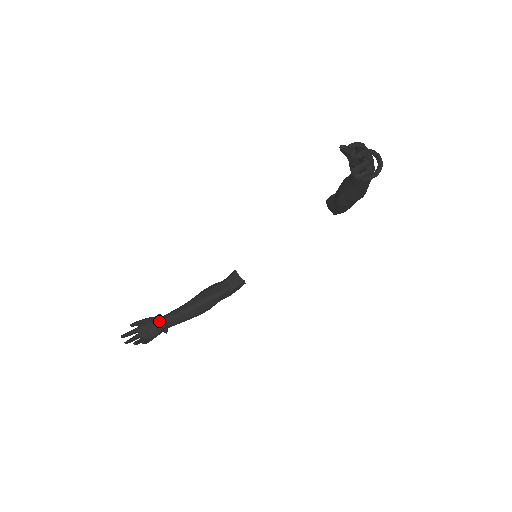
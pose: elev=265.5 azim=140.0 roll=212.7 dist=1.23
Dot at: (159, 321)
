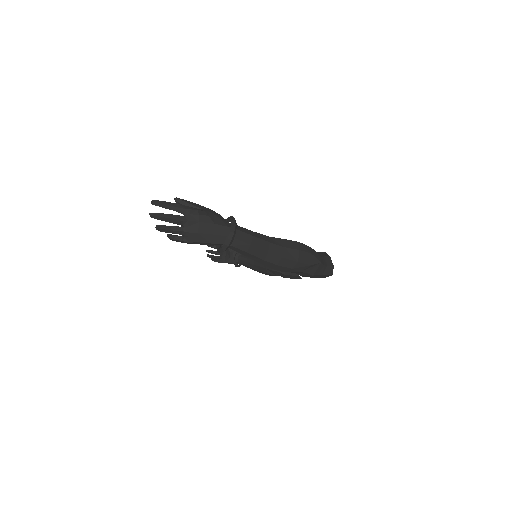
Dot at: (234, 254)
